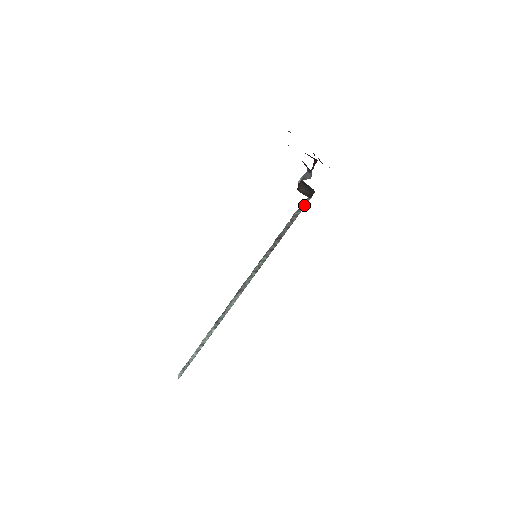
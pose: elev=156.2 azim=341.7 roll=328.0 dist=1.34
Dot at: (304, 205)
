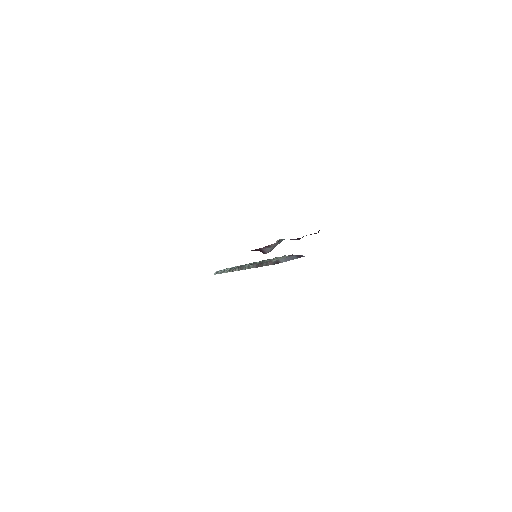
Dot at: (274, 263)
